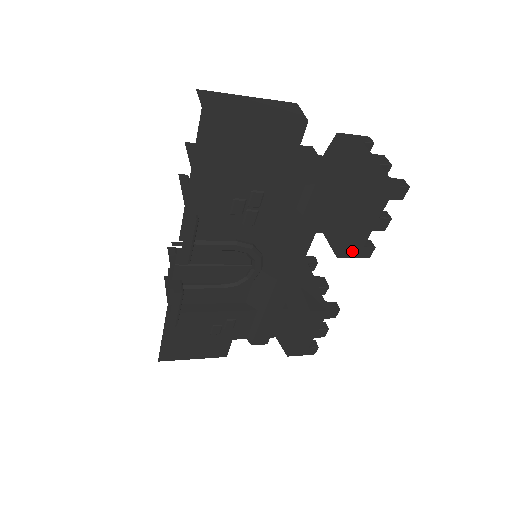
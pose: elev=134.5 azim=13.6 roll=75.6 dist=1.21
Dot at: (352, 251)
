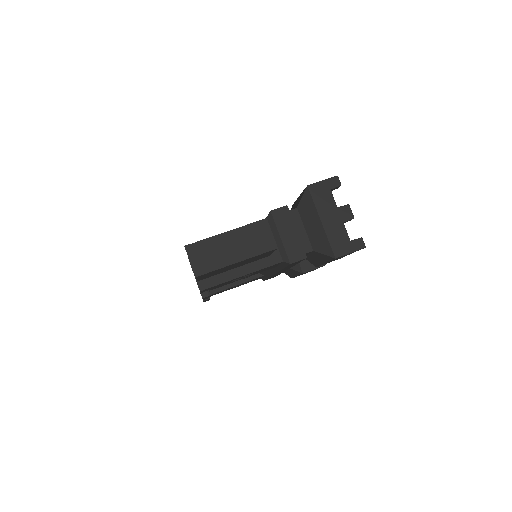
Dot at: occluded
